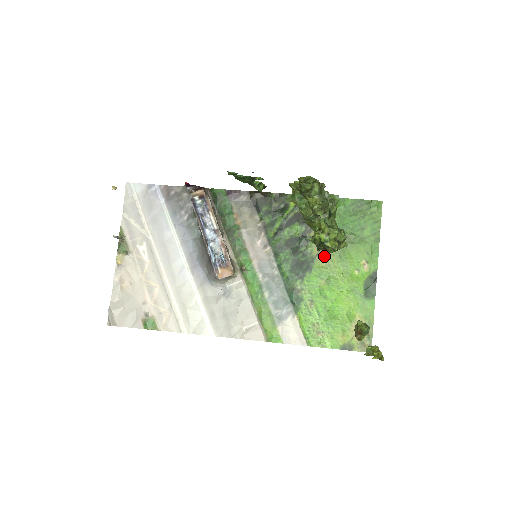
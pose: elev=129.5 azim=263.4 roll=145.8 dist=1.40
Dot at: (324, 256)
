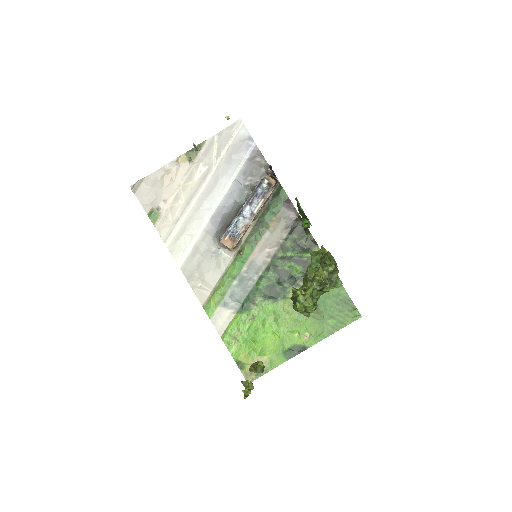
Dot at: (292, 304)
